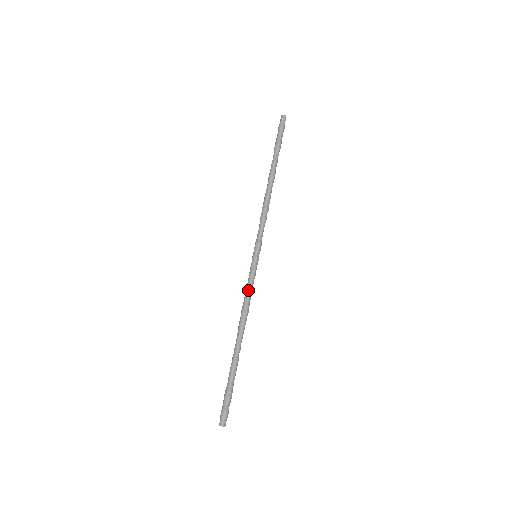
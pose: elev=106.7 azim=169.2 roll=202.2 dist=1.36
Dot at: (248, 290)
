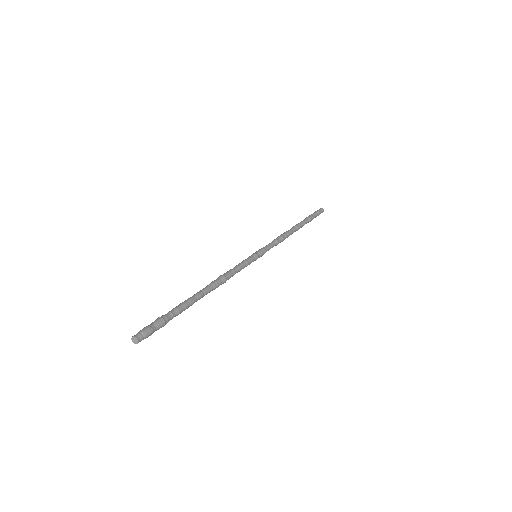
Dot at: (233, 268)
